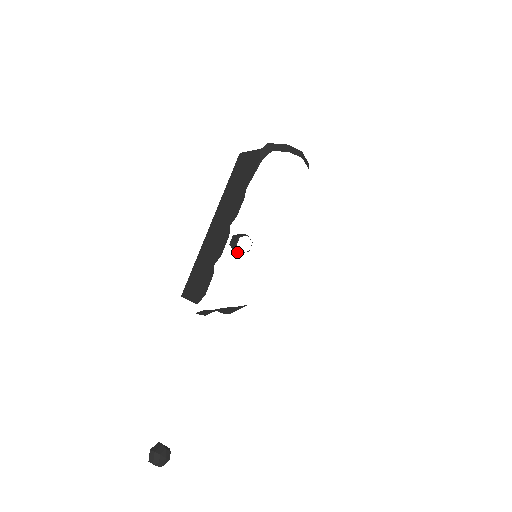
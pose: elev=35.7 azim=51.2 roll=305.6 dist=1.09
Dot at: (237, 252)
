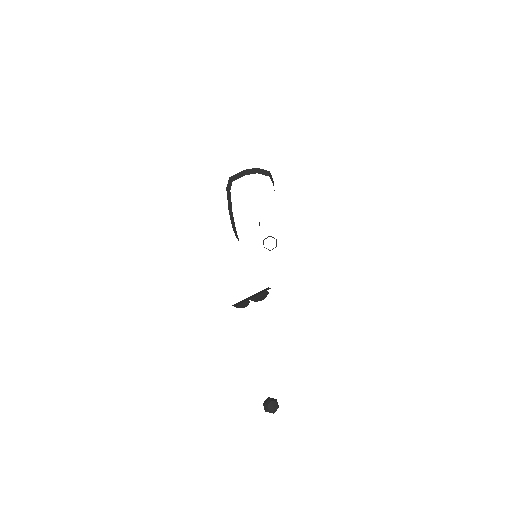
Dot at: occluded
